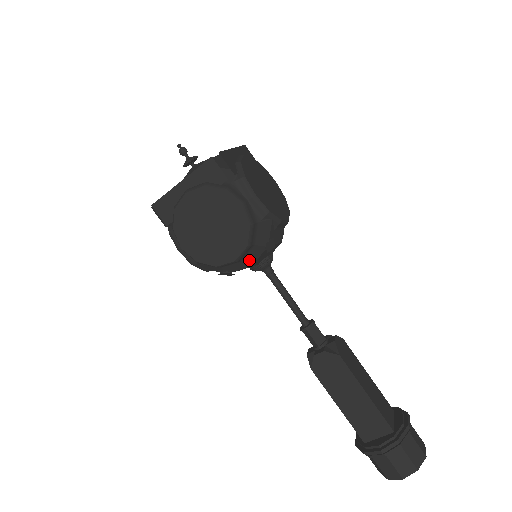
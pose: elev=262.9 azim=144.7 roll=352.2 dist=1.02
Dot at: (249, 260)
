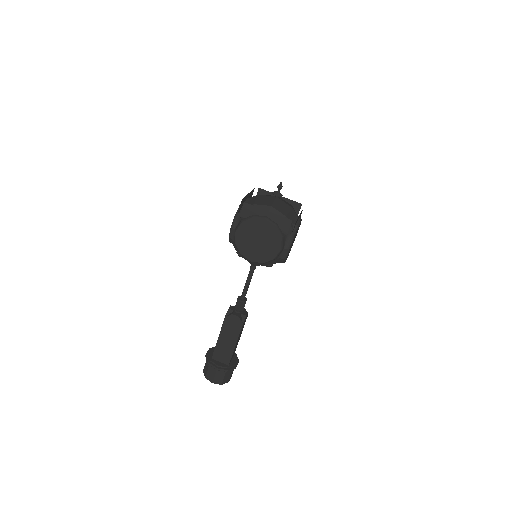
Dot at: (255, 263)
